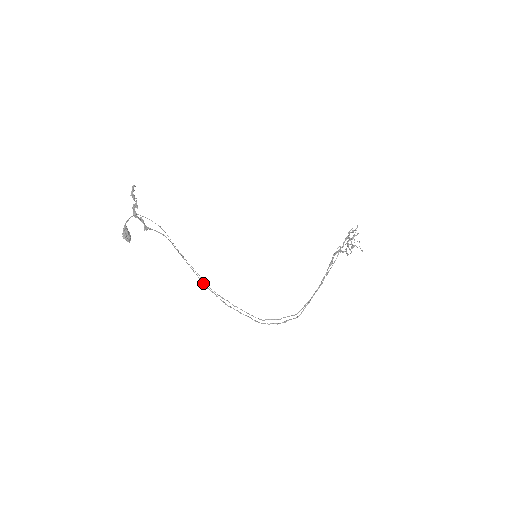
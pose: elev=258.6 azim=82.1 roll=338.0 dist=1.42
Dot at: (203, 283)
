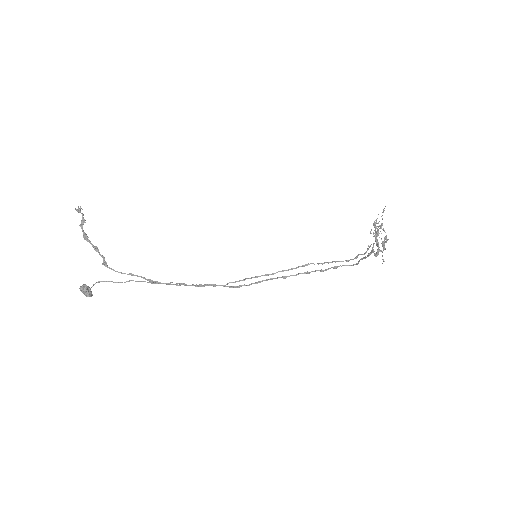
Dot at: occluded
